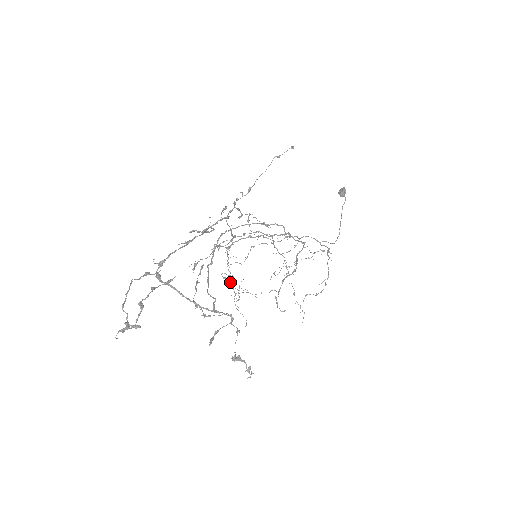
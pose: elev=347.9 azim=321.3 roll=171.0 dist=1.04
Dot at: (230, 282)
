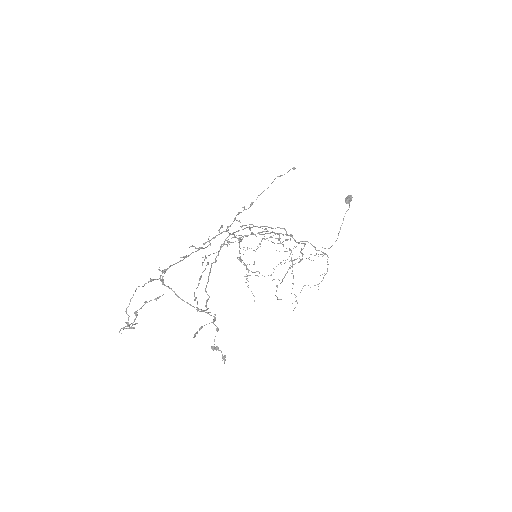
Dot at: occluded
